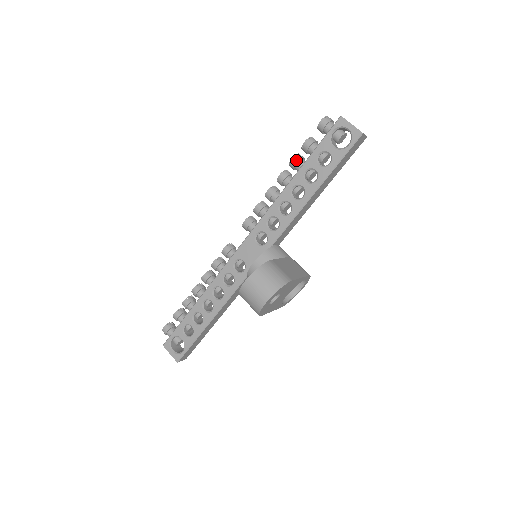
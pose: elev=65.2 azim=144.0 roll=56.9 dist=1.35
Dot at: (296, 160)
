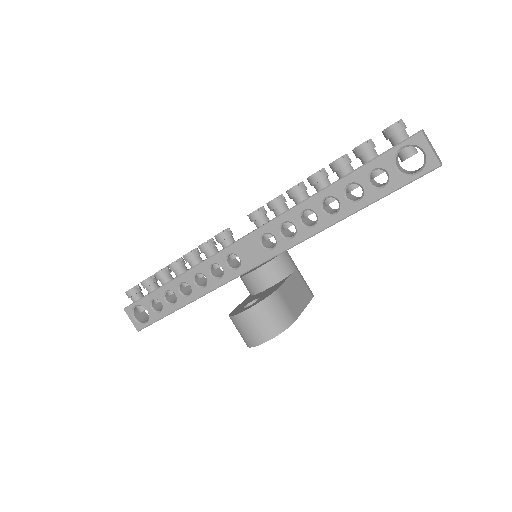
Dot at: (341, 164)
